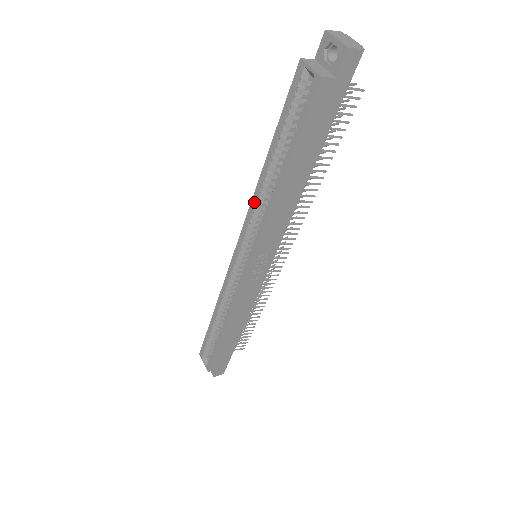
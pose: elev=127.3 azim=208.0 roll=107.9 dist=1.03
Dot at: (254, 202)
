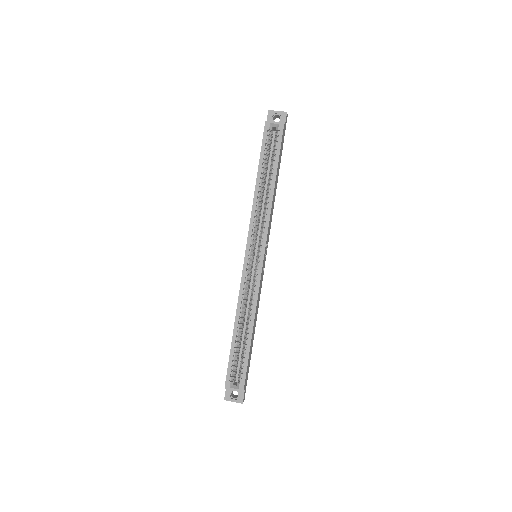
Dot at: (255, 210)
